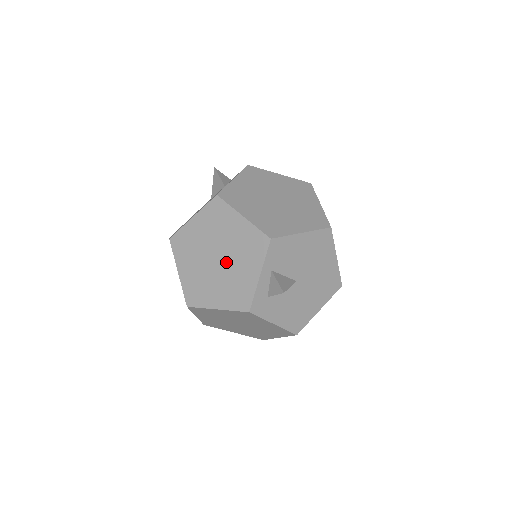
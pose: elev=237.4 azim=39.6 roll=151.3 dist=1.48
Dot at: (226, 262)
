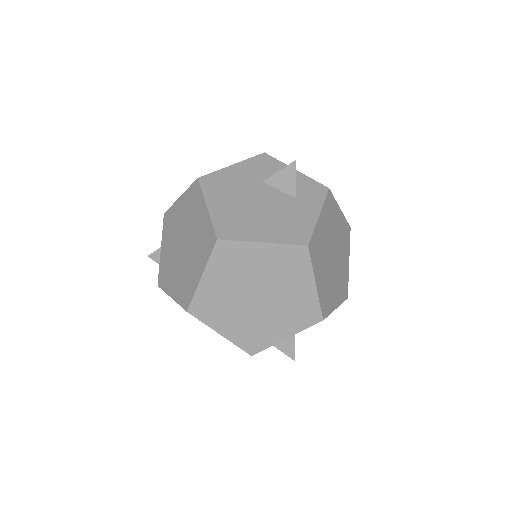
Dot at: (265, 307)
